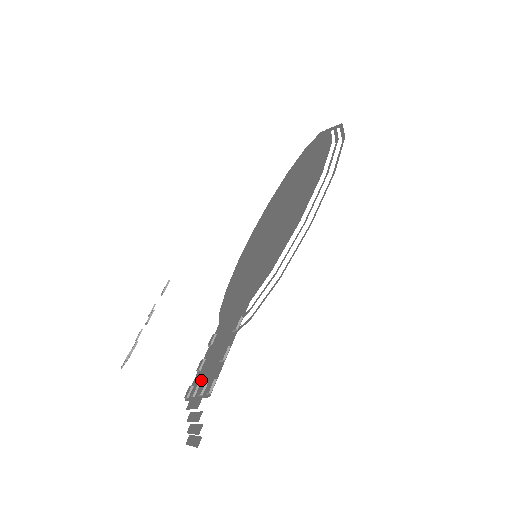
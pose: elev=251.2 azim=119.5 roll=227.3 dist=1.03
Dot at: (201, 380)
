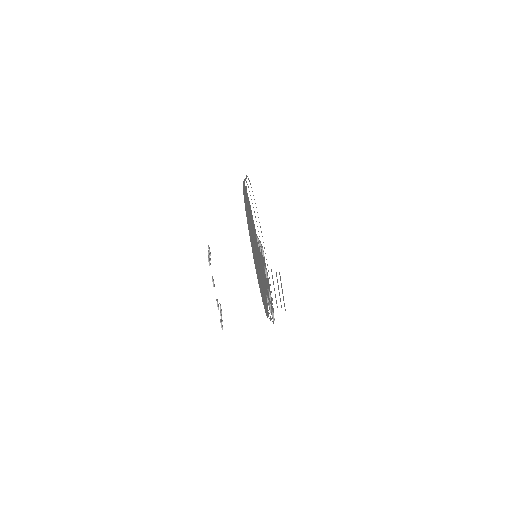
Dot at: (268, 289)
